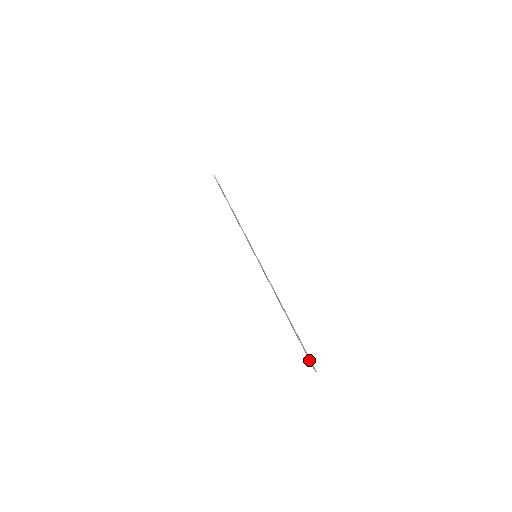
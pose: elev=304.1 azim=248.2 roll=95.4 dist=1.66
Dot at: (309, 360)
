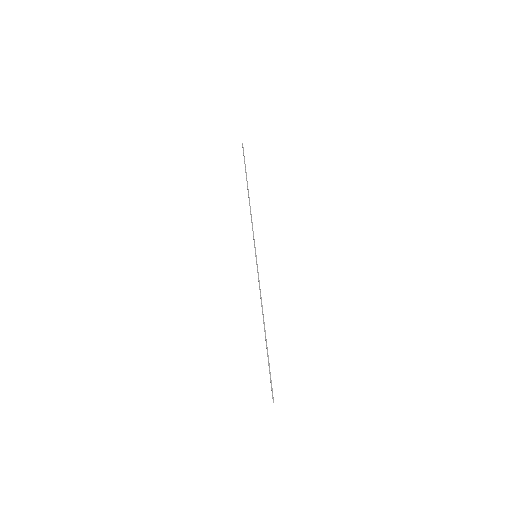
Dot at: (271, 388)
